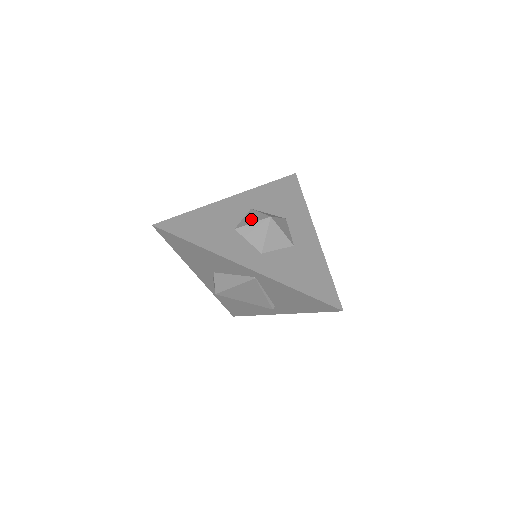
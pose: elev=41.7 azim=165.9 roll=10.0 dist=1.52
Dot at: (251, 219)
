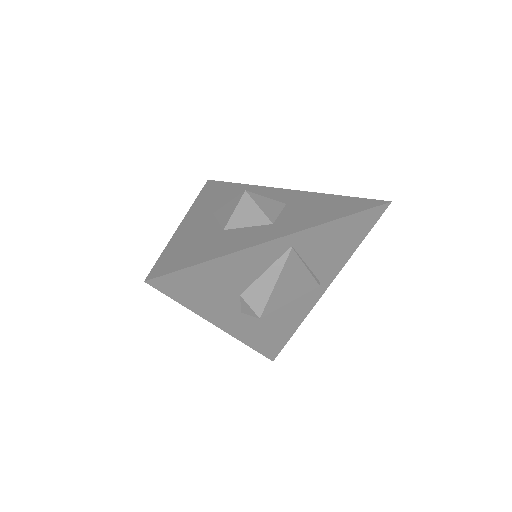
Dot at: (228, 211)
